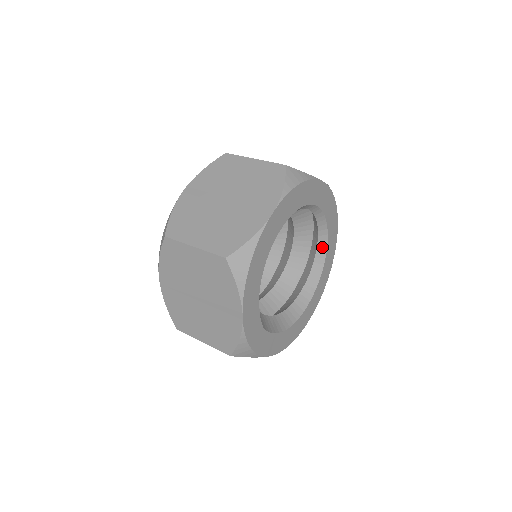
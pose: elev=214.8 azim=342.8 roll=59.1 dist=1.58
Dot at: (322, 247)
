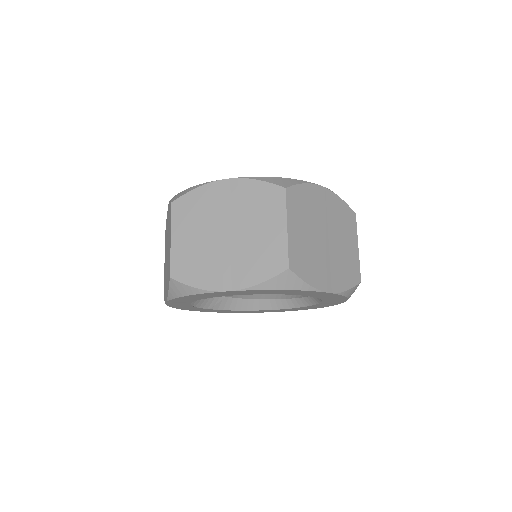
Dot at: (313, 300)
